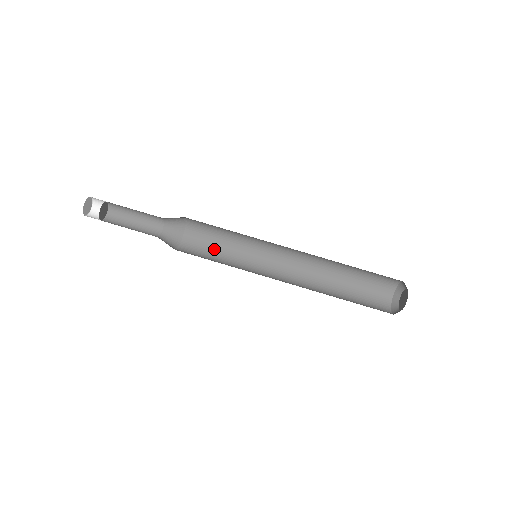
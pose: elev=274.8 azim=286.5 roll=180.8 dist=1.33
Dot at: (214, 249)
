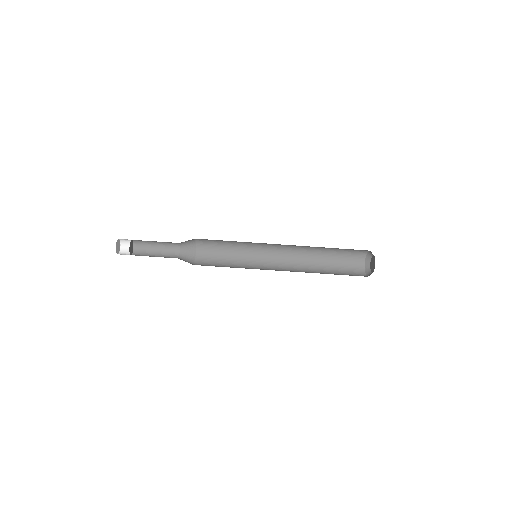
Dot at: (223, 249)
